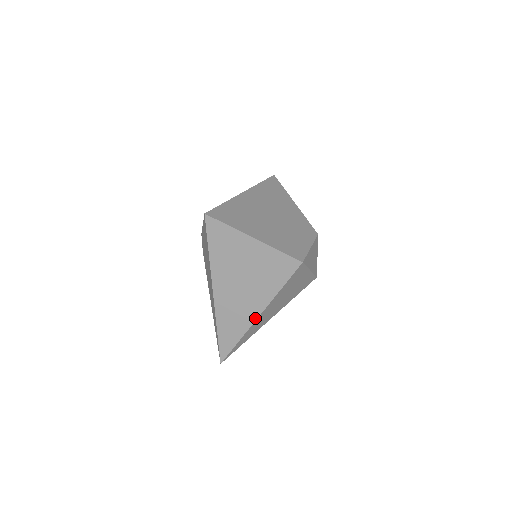
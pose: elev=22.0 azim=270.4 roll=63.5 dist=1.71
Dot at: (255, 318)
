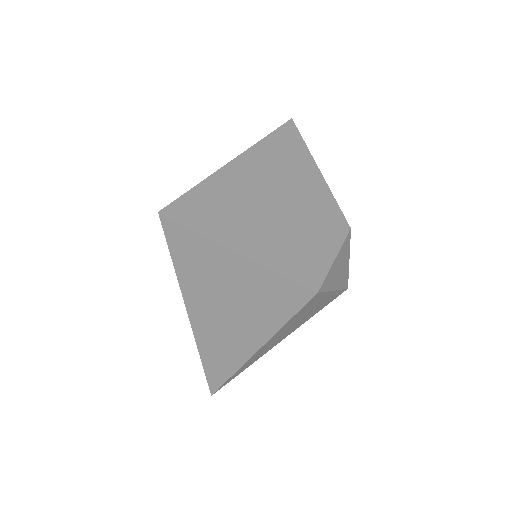
Dot at: (251, 354)
